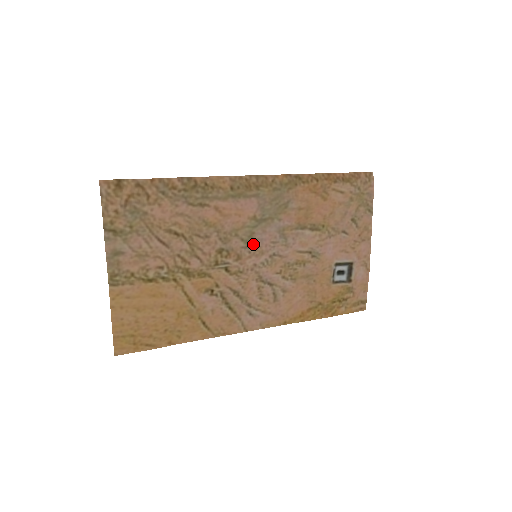
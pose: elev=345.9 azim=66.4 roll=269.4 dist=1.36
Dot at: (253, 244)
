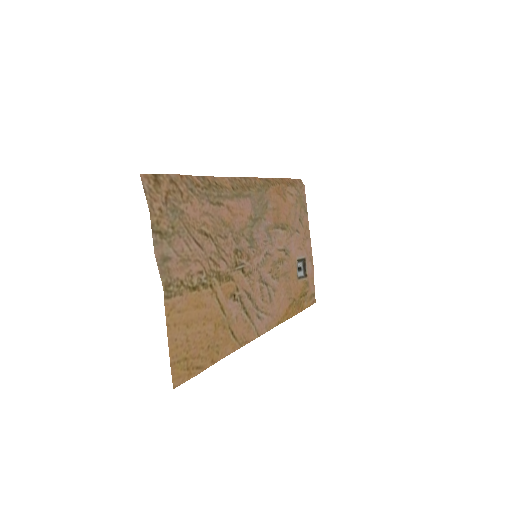
Dot at: (254, 244)
